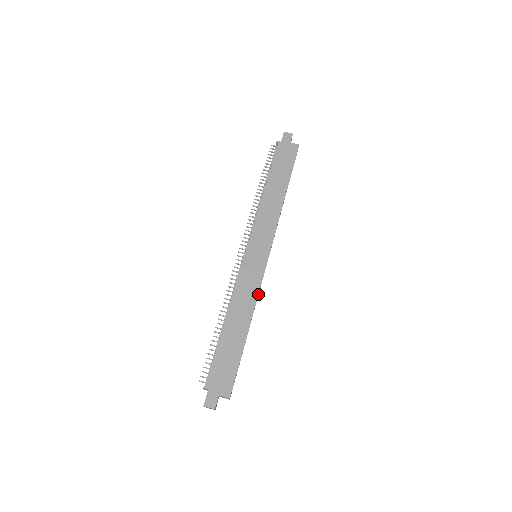
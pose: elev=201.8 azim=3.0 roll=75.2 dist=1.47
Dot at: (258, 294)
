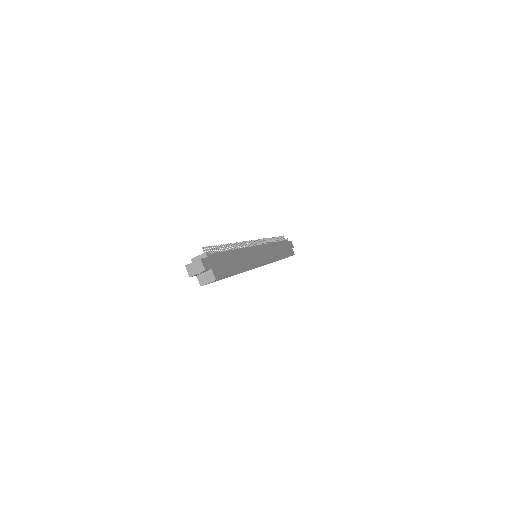
Dot at: (244, 271)
